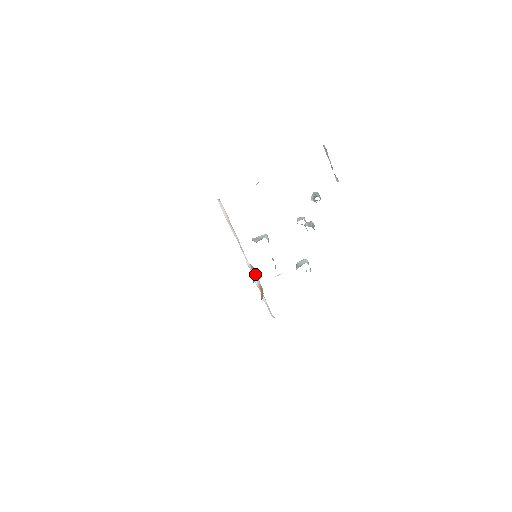
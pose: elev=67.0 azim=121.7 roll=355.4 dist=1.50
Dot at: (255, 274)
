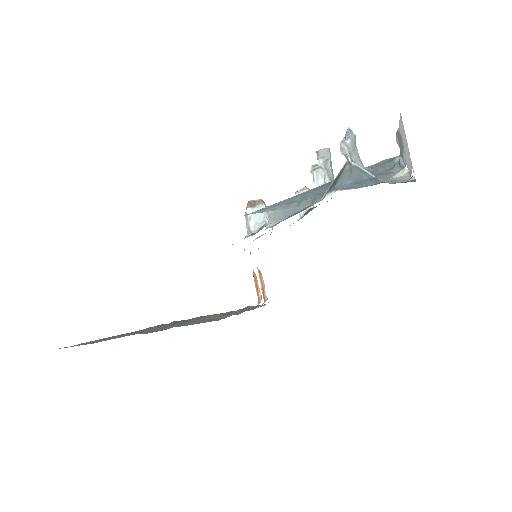
Dot at: (256, 278)
